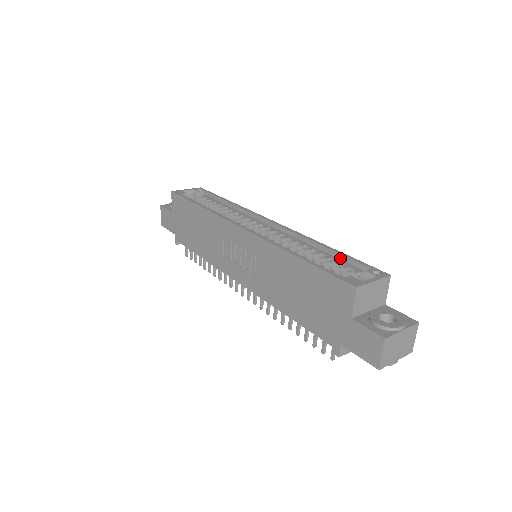
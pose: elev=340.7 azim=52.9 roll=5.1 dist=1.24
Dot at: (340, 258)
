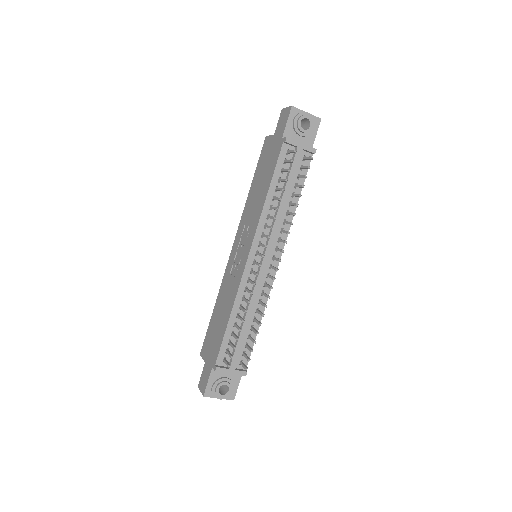
Dot at: occluded
